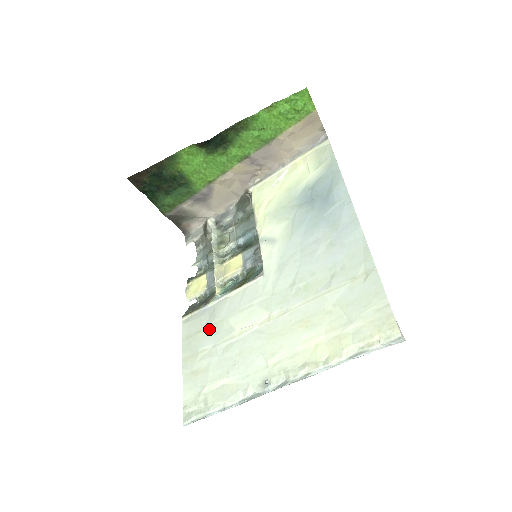
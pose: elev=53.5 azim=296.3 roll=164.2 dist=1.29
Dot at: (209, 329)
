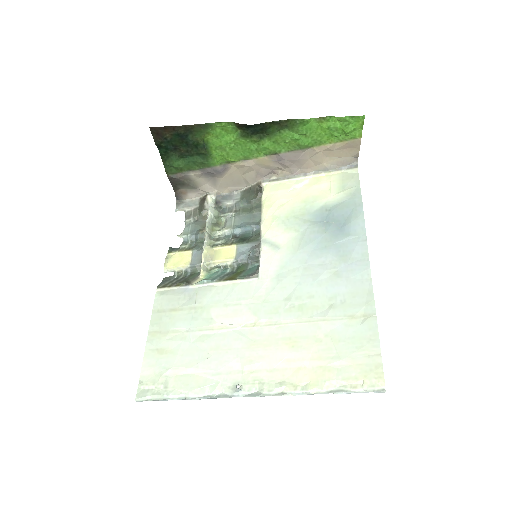
Dot at: (186, 311)
